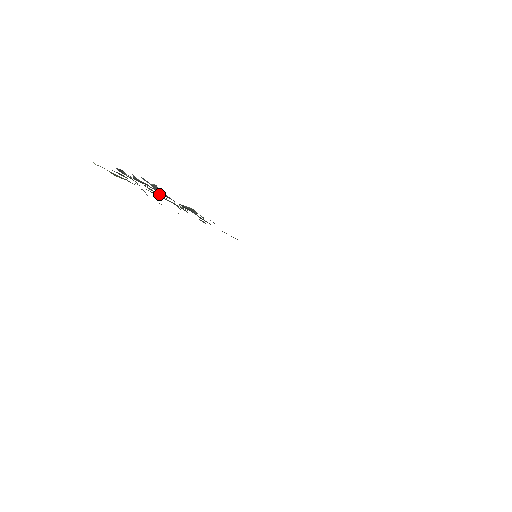
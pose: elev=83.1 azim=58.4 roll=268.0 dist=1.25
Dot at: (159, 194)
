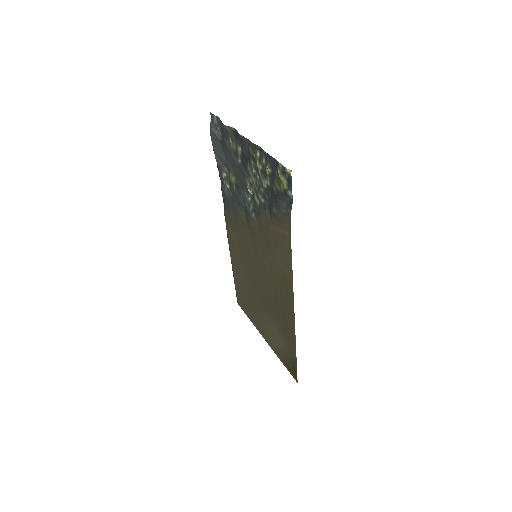
Dot at: (261, 185)
